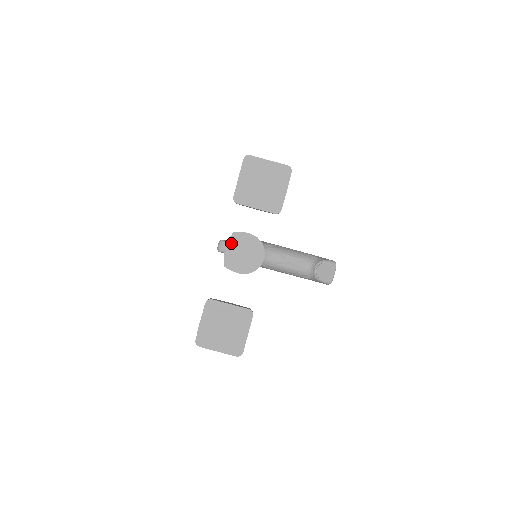
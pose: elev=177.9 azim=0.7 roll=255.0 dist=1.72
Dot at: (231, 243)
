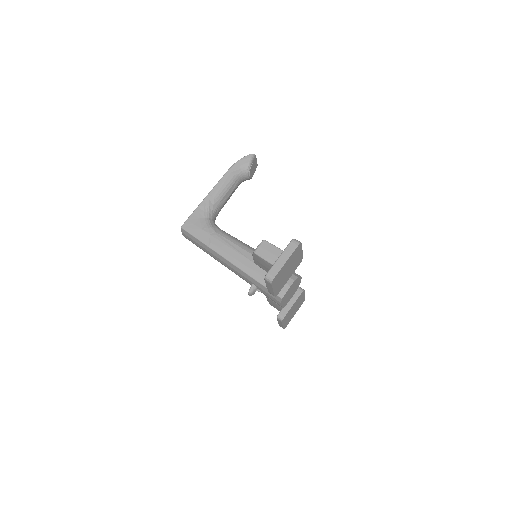
Dot at: (283, 301)
